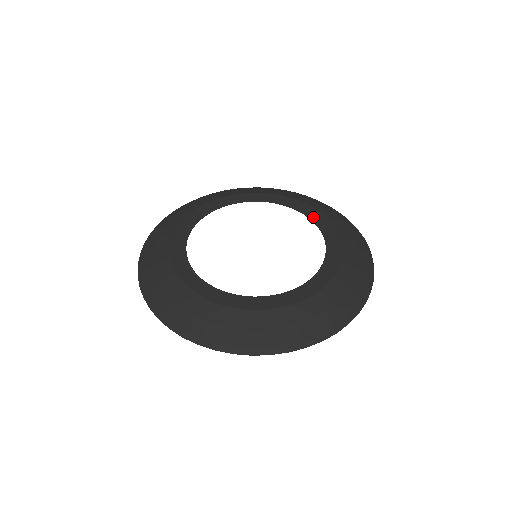
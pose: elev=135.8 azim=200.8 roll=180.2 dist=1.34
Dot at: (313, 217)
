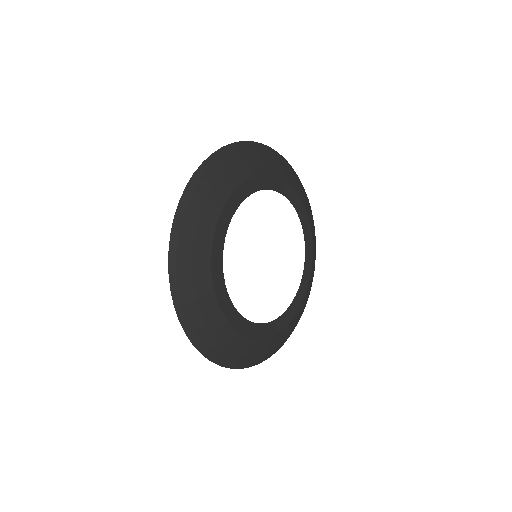
Dot at: (305, 275)
